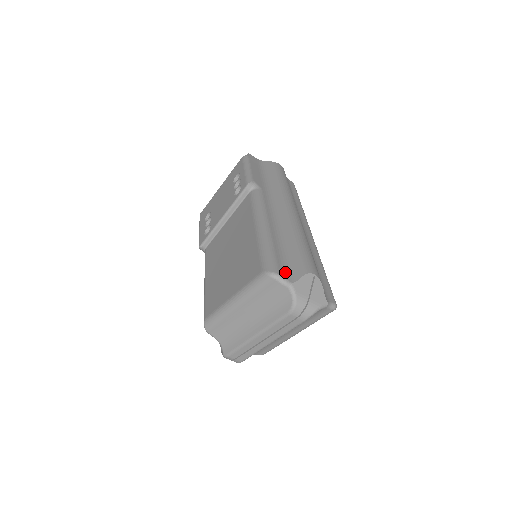
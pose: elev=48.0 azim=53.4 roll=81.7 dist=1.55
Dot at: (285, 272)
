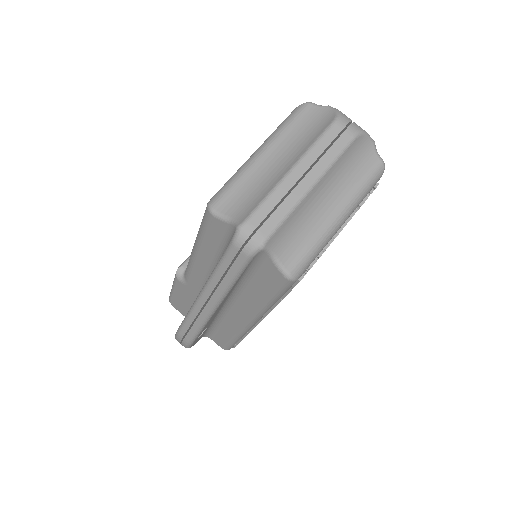
Dot at: occluded
